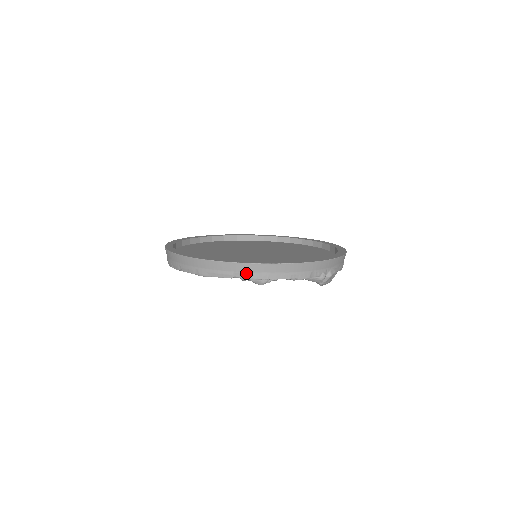
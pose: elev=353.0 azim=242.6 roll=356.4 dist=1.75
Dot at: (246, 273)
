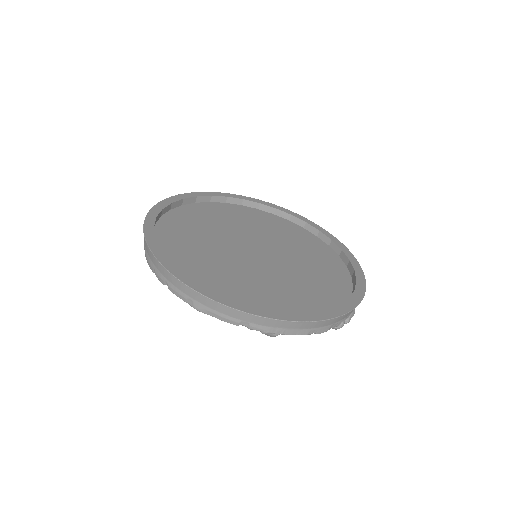
Dot at: (257, 325)
